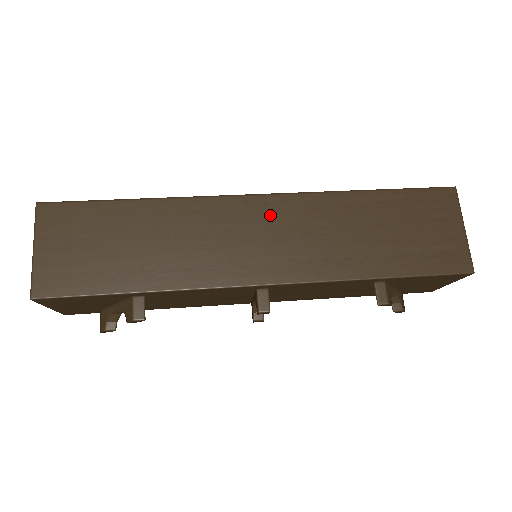
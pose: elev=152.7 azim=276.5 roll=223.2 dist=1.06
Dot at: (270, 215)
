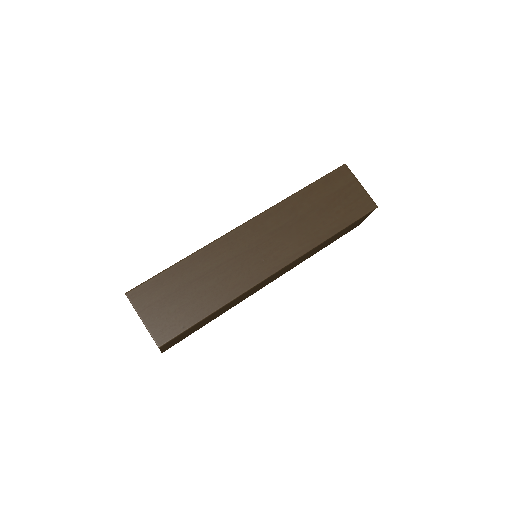
Dot at: occluded
